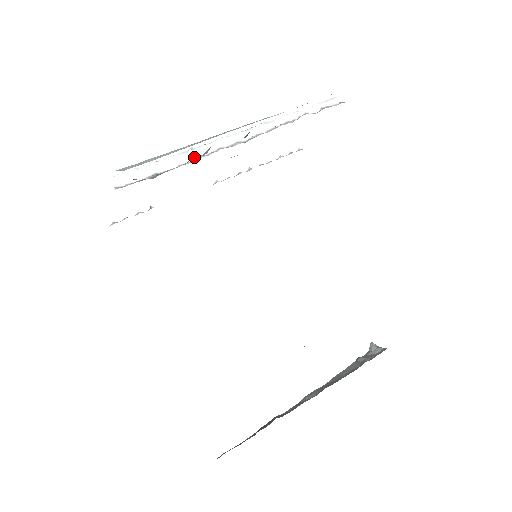
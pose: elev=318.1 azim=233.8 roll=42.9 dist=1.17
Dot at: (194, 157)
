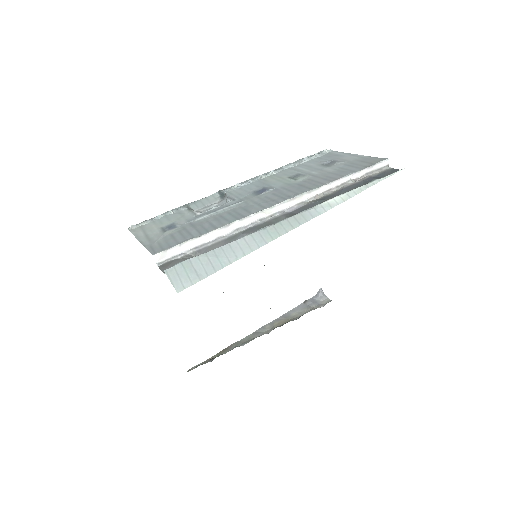
Dot at: (234, 229)
